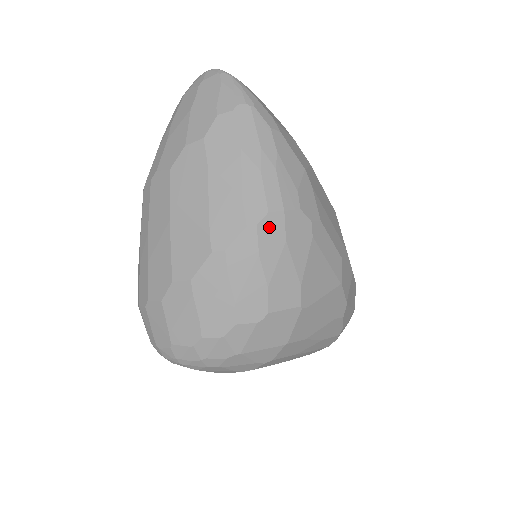
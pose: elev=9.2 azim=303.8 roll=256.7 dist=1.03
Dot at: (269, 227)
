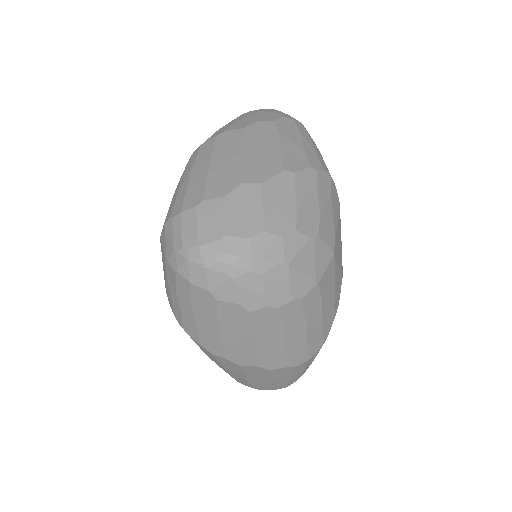
Dot at: (323, 178)
